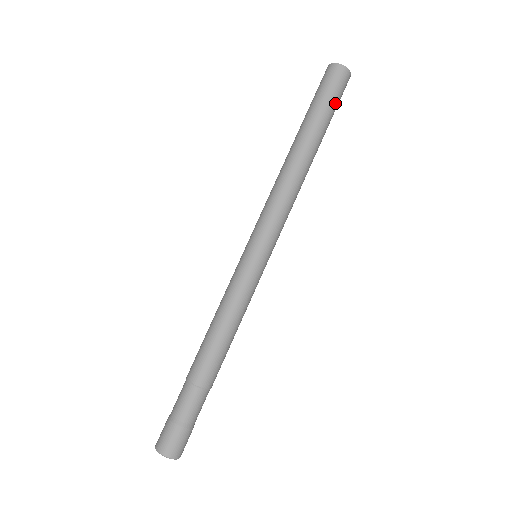
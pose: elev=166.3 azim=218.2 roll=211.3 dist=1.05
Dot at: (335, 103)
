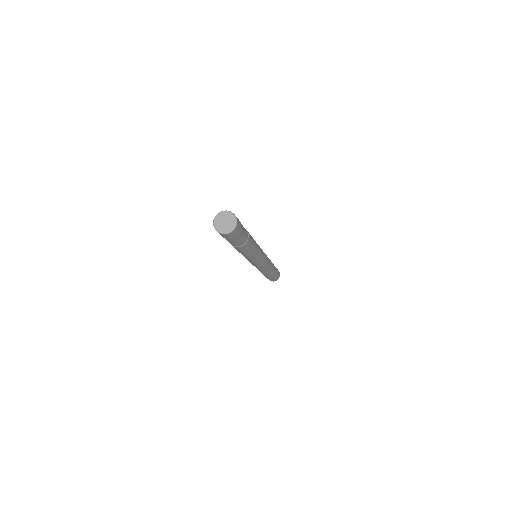
Dot at: occluded
